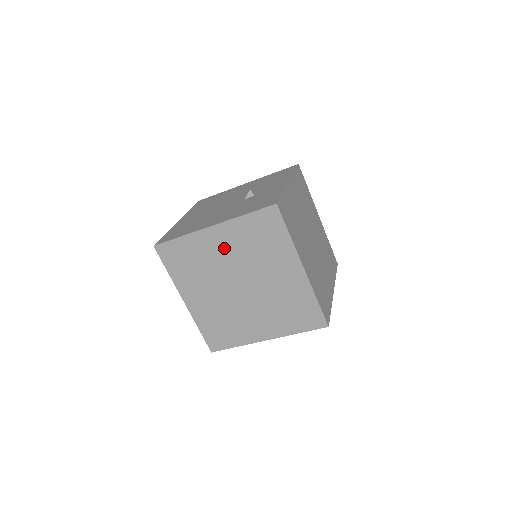
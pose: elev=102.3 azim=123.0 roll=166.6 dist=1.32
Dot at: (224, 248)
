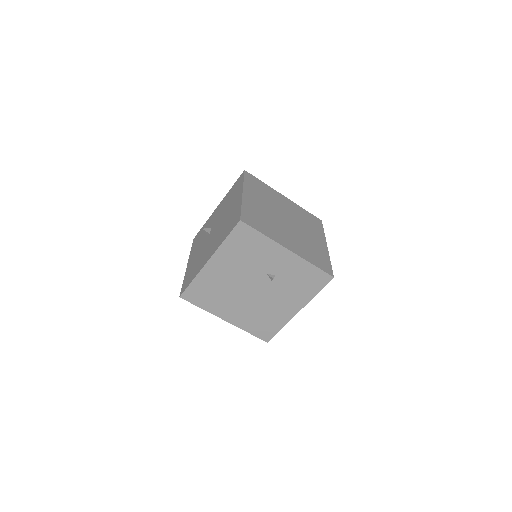
Dot at: occluded
